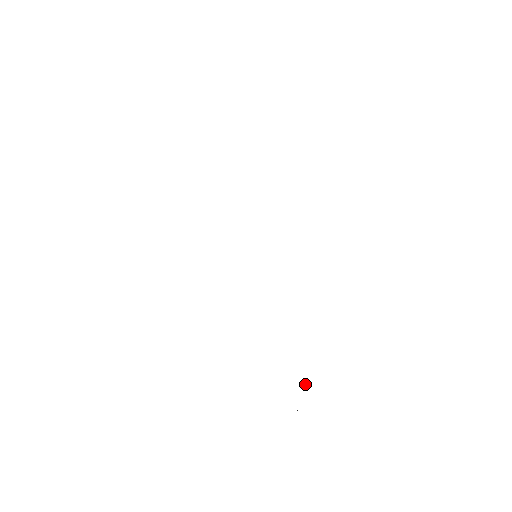
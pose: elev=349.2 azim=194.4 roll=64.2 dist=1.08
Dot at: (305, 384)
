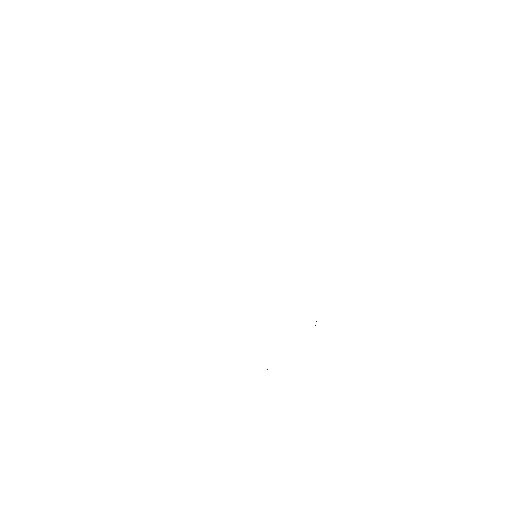
Dot at: occluded
